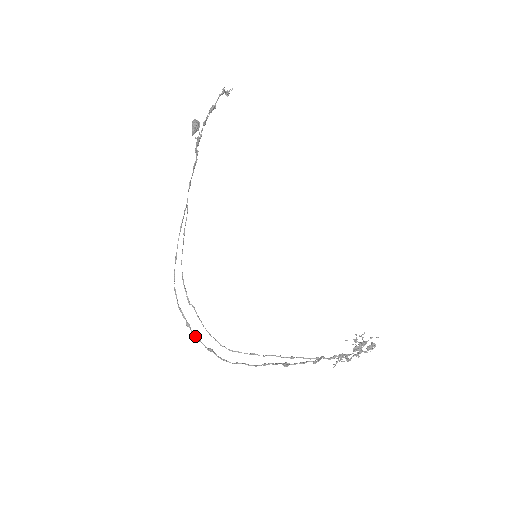
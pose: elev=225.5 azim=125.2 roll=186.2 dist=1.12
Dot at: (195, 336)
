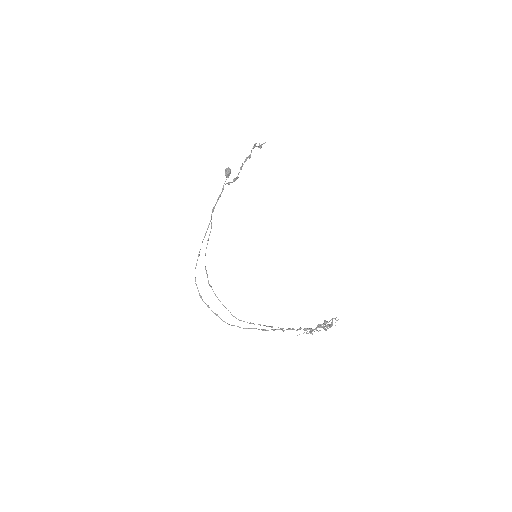
Dot at: occluded
